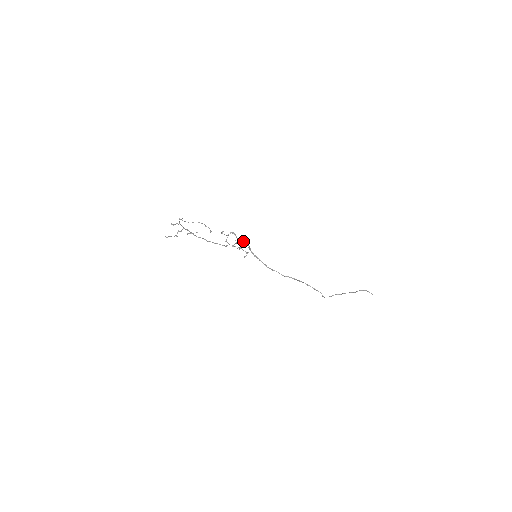
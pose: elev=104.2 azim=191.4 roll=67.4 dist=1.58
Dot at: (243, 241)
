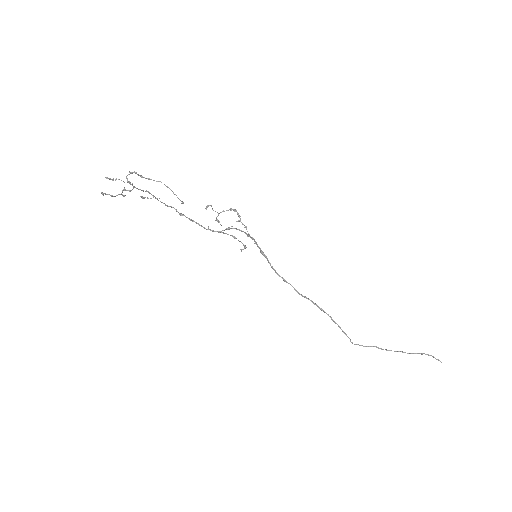
Dot at: occluded
